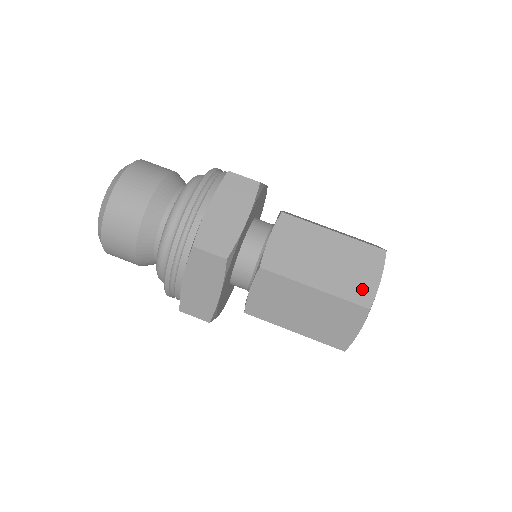
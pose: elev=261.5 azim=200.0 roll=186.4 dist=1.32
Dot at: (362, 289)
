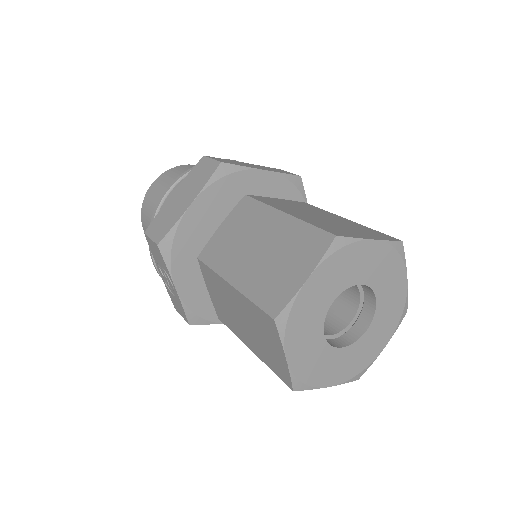
Dot at: (341, 231)
